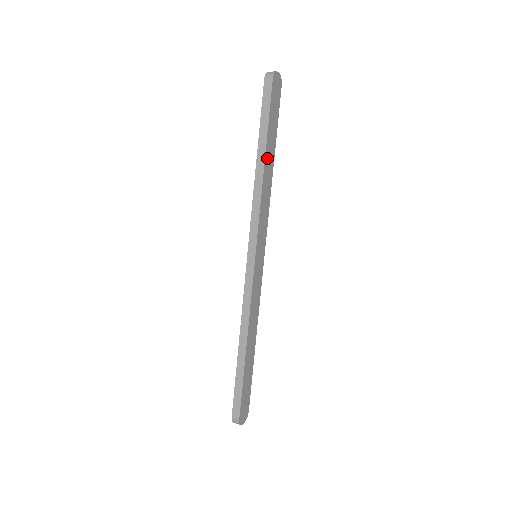
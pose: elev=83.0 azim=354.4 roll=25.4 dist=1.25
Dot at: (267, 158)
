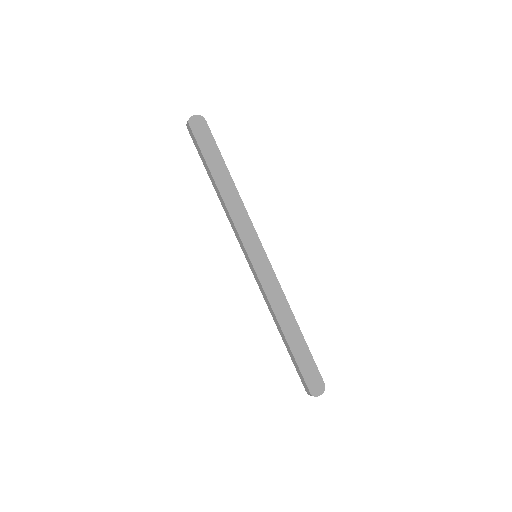
Dot at: (219, 181)
